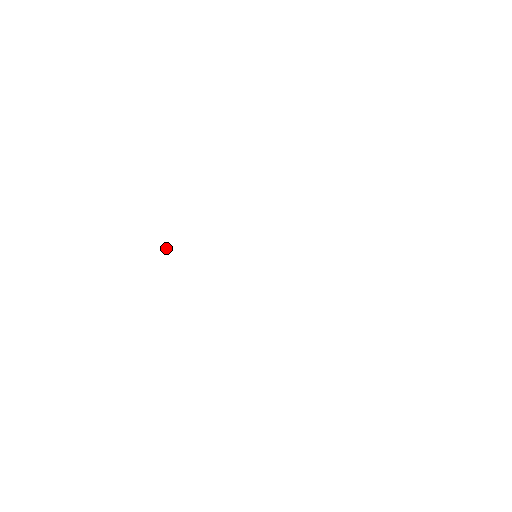
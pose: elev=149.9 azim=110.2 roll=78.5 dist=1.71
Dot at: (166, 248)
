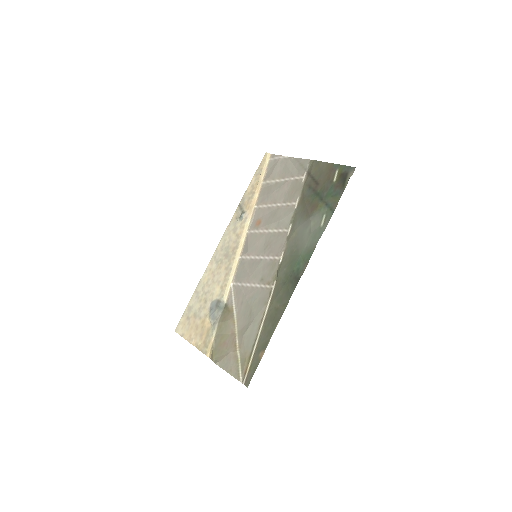
Dot at: out of frame
